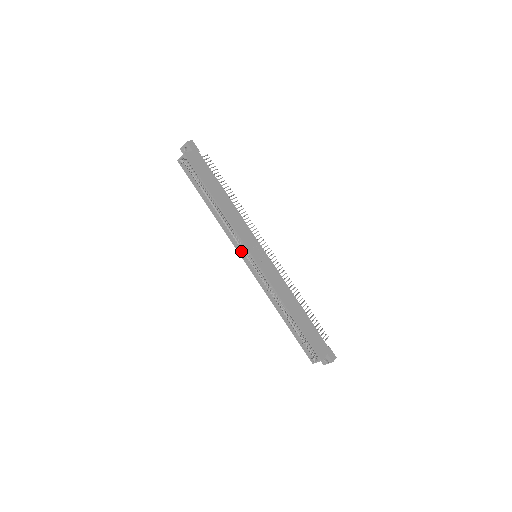
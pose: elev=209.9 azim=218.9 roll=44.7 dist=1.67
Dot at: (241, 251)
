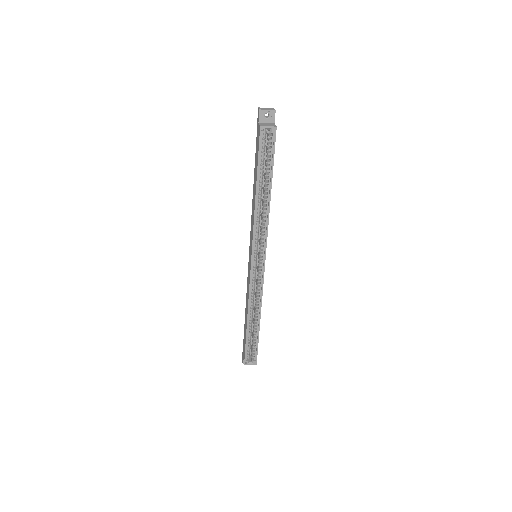
Dot at: (254, 249)
